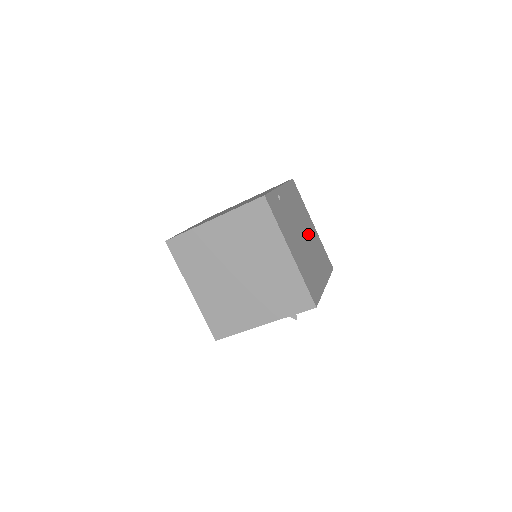
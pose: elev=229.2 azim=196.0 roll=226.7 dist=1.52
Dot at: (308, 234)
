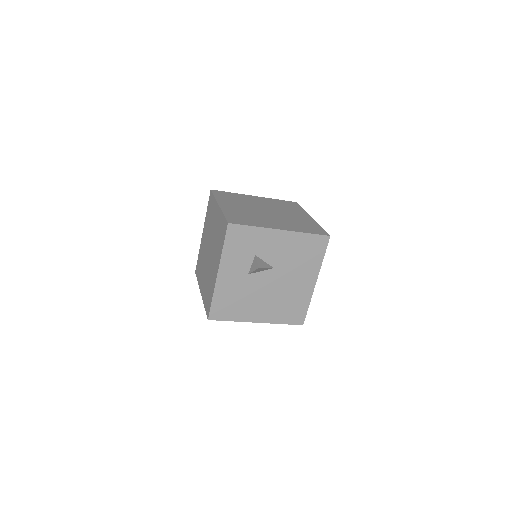
Dot at: (284, 214)
